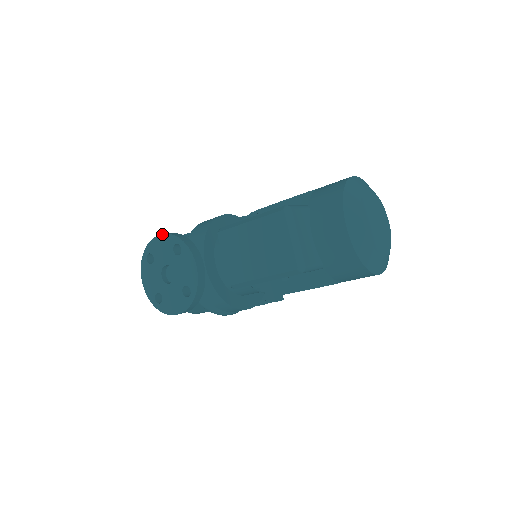
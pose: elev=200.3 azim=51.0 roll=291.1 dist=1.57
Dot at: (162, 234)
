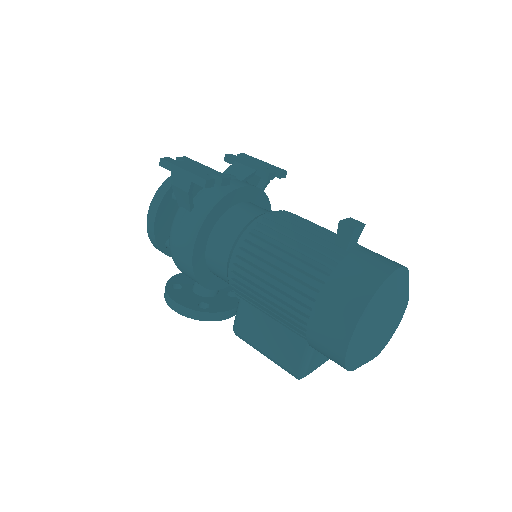
Dot at: occluded
